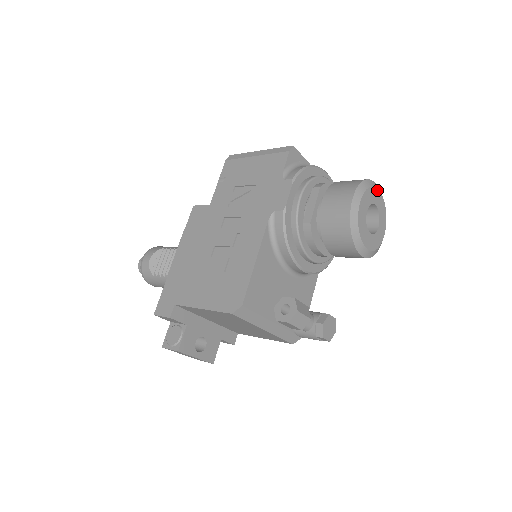
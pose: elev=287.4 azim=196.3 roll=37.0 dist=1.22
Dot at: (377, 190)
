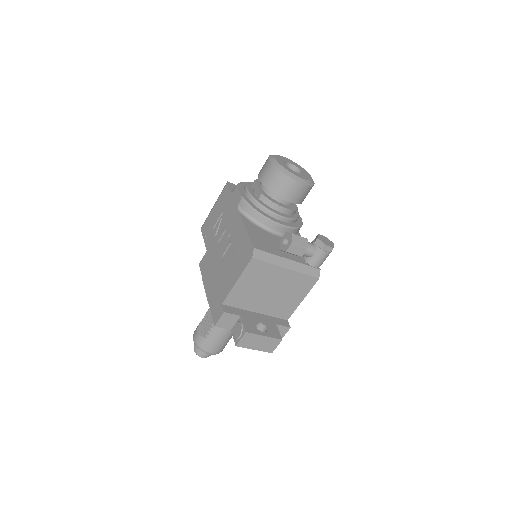
Dot at: (285, 158)
